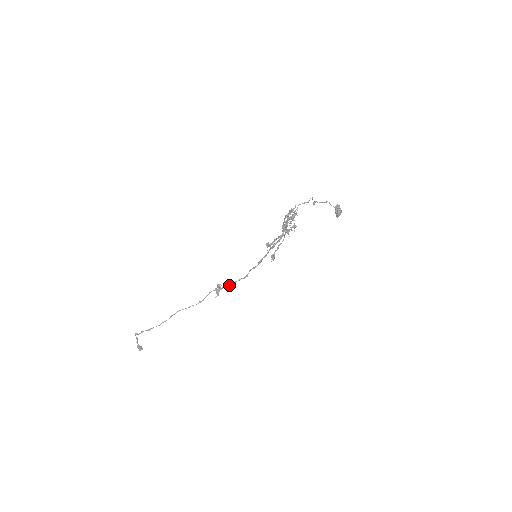
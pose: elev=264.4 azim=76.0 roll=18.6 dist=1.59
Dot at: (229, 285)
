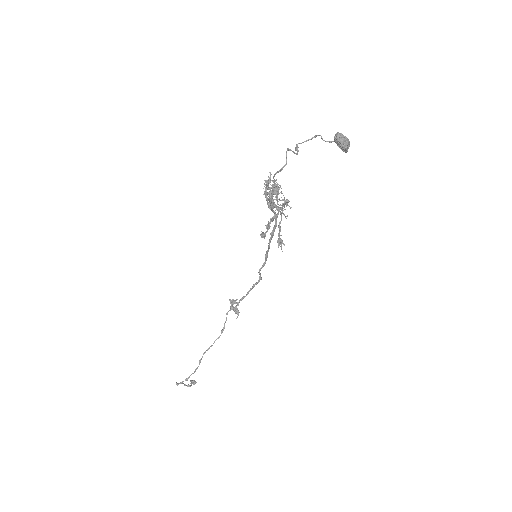
Dot at: (244, 297)
